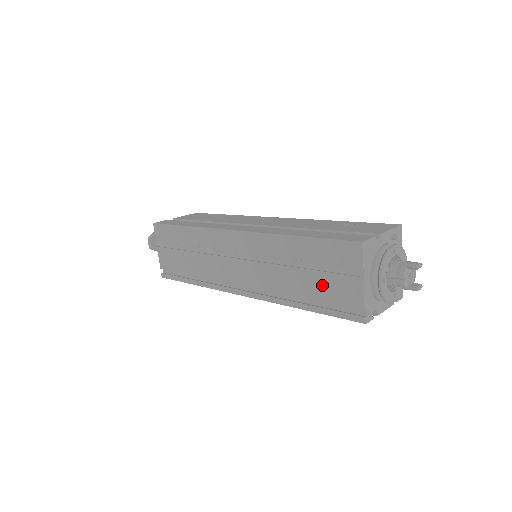
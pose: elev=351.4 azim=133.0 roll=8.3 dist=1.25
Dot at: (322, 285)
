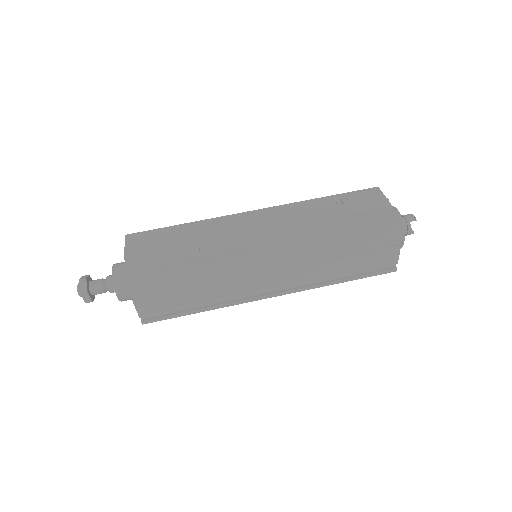
Dot at: (364, 261)
